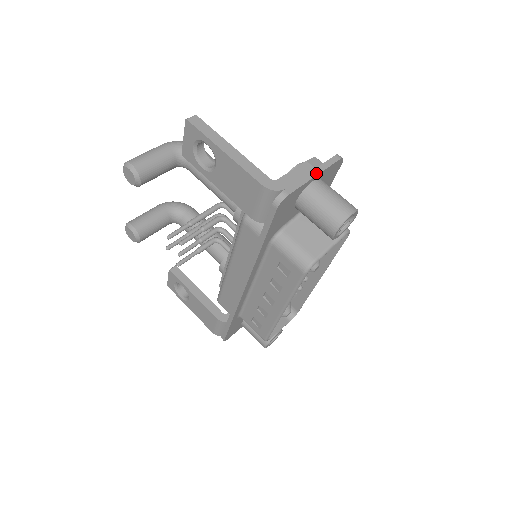
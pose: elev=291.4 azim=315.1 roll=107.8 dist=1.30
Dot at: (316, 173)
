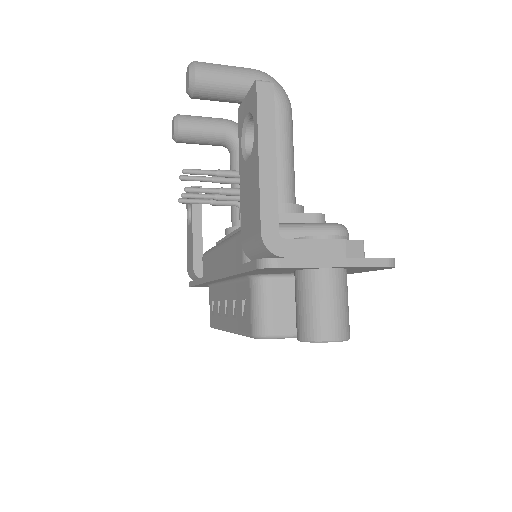
Dot at: (340, 264)
